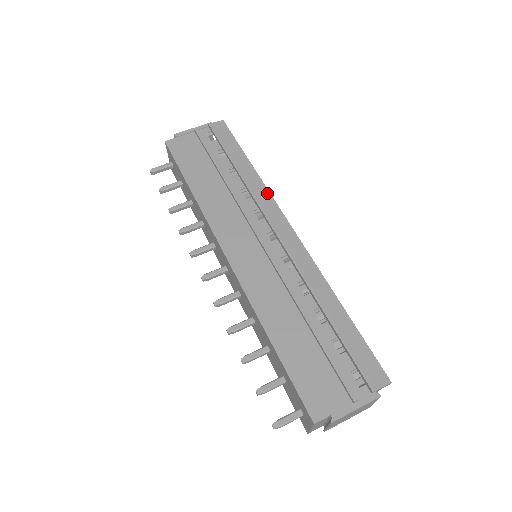
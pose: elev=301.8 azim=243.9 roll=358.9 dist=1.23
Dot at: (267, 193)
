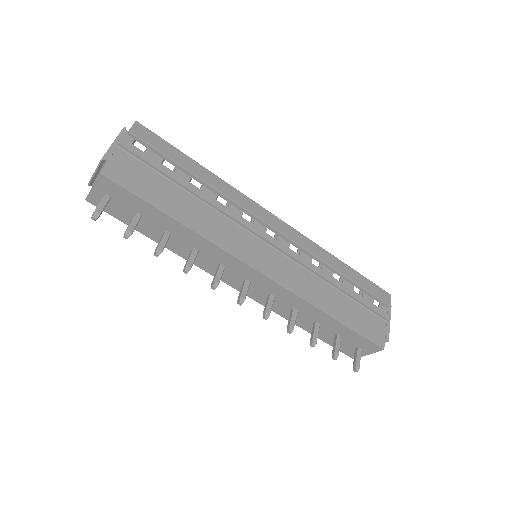
Dot at: (239, 193)
